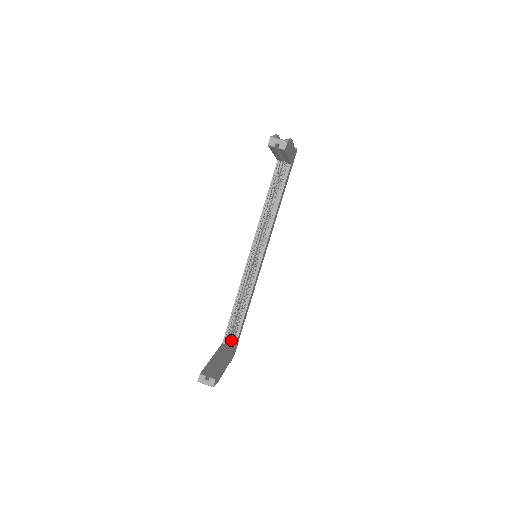
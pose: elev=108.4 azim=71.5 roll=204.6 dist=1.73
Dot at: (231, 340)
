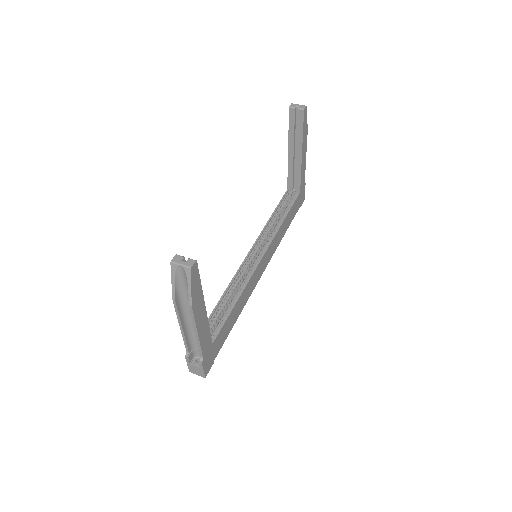
Dot at: occluded
